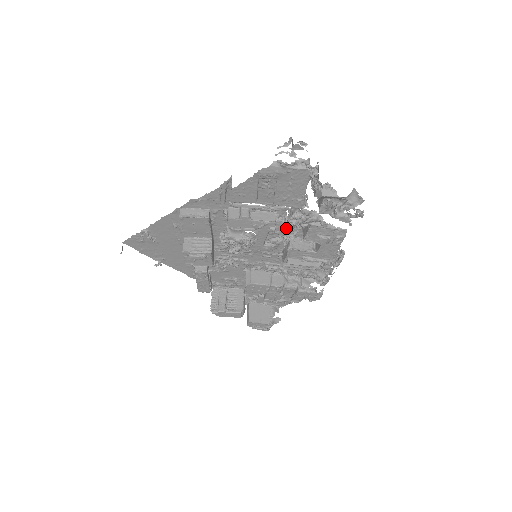
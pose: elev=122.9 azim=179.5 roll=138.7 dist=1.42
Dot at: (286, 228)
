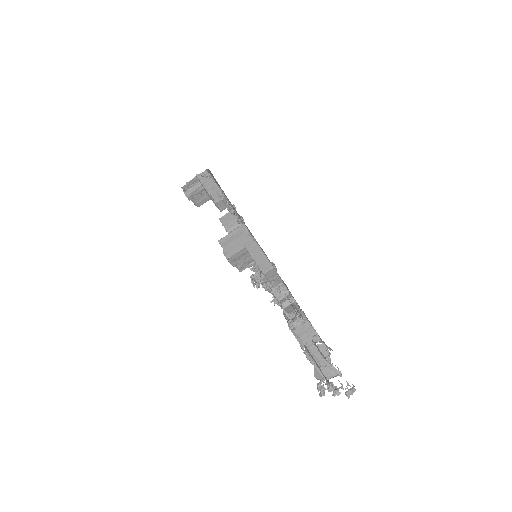
Dot at: occluded
